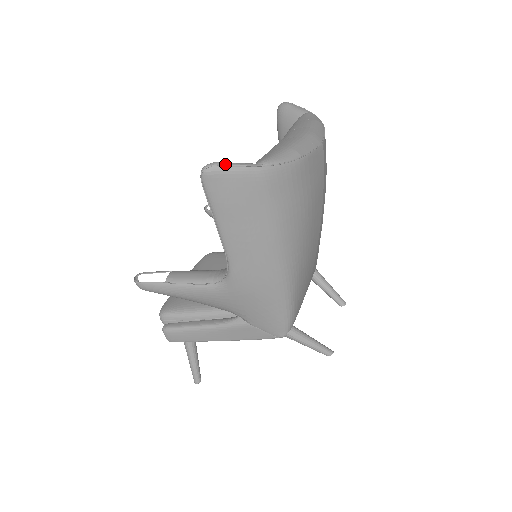
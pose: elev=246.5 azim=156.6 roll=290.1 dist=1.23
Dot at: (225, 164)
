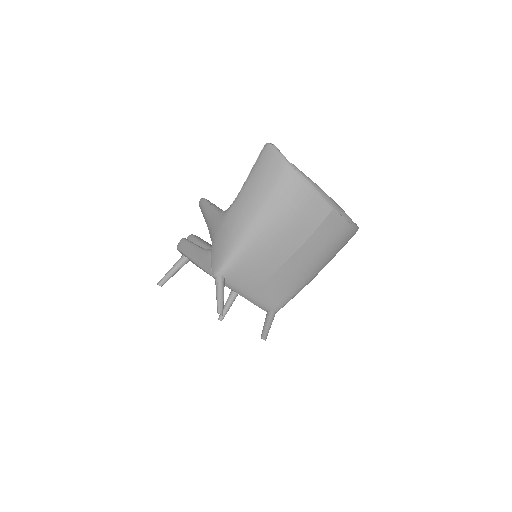
Dot at: (277, 148)
